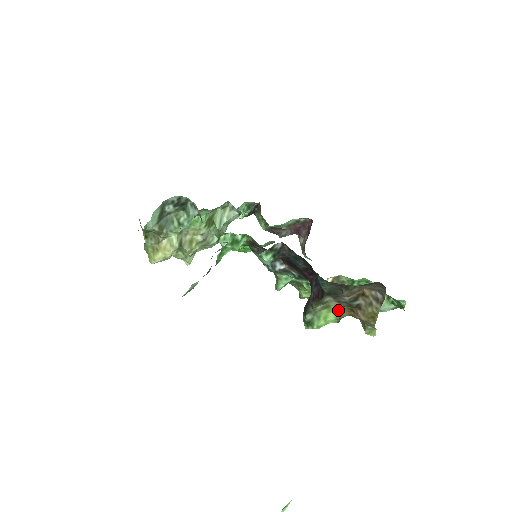
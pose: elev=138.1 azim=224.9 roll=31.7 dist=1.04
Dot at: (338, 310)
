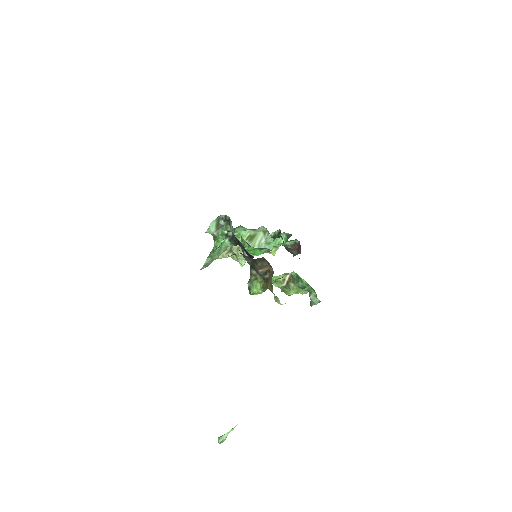
Dot at: (261, 282)
